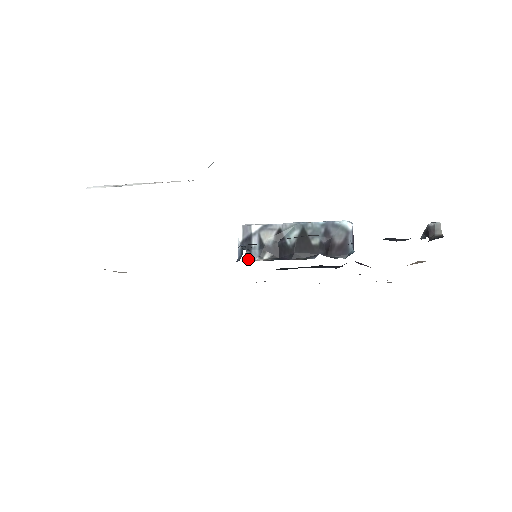
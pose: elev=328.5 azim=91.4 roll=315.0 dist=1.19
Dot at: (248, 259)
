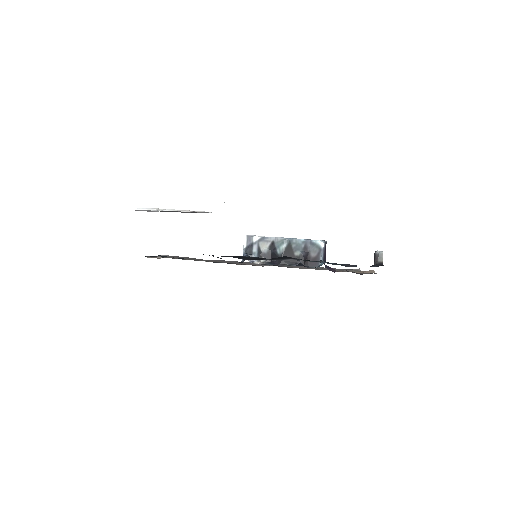
Dot at: (249, 261)
